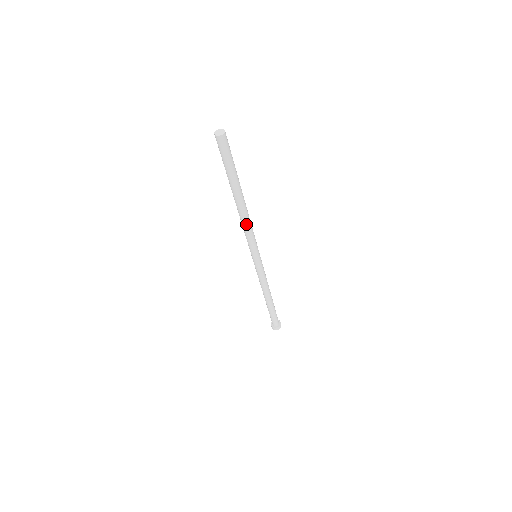
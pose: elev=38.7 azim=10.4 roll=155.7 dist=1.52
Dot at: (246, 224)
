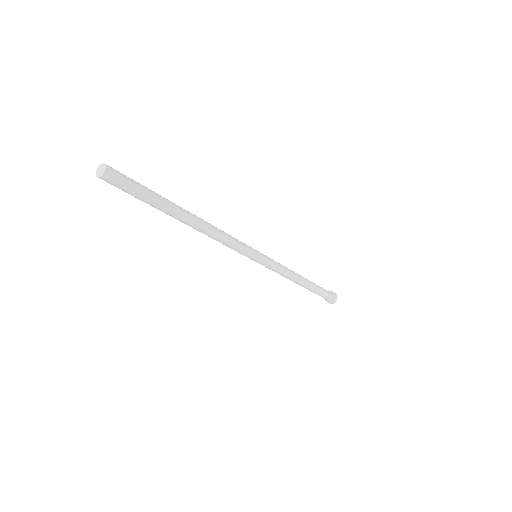
Dot at: (217, 236)
